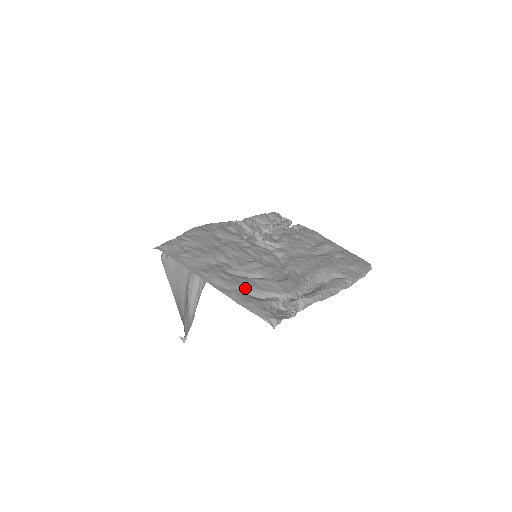
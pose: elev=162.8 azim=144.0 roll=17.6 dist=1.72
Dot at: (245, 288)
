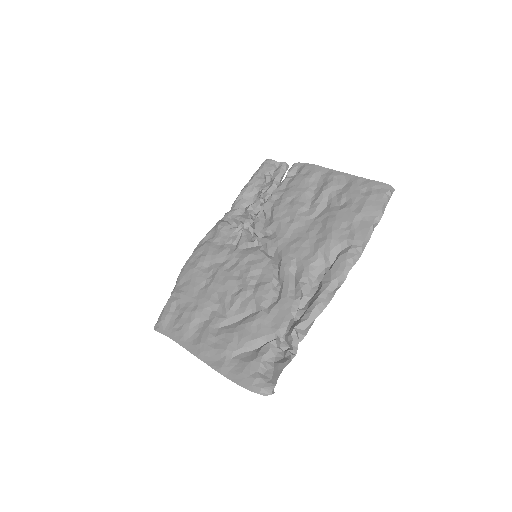
Dot at: (235, 348)
